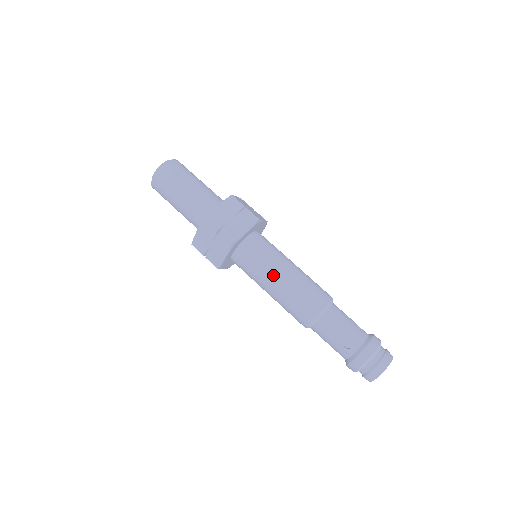
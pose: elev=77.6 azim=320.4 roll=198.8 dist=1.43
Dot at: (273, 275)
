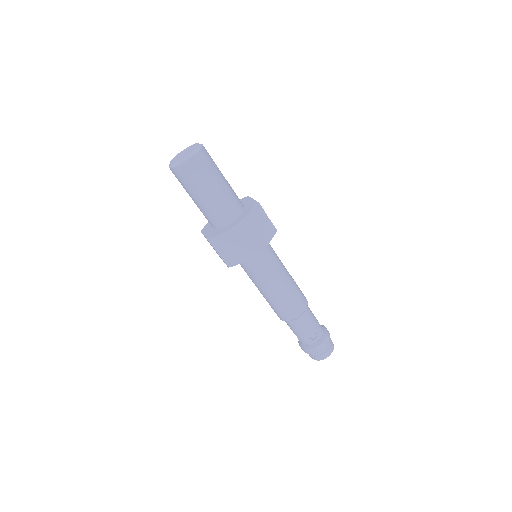
Dot at: (276, 280)
